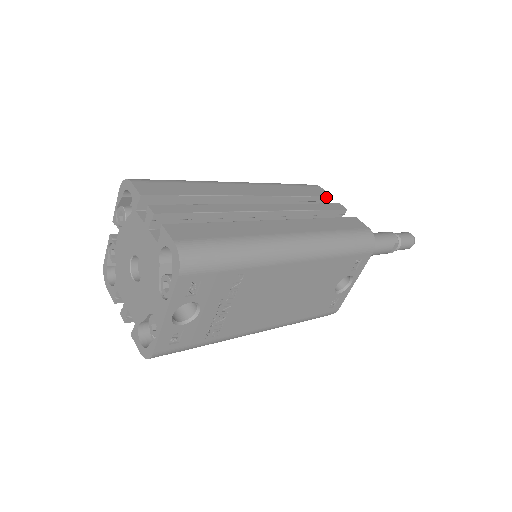
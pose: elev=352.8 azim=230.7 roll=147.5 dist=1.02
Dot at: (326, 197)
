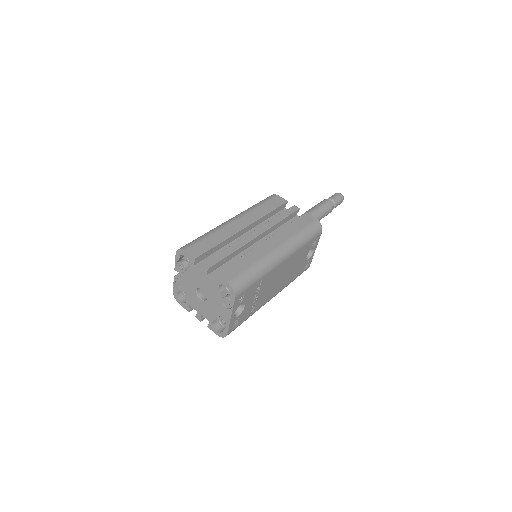
Dot at: (285, 203)
